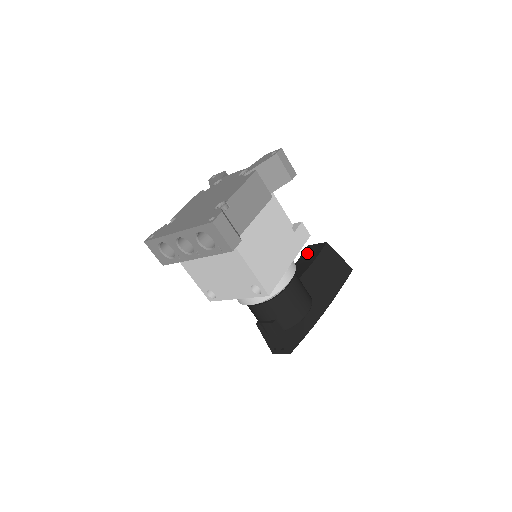
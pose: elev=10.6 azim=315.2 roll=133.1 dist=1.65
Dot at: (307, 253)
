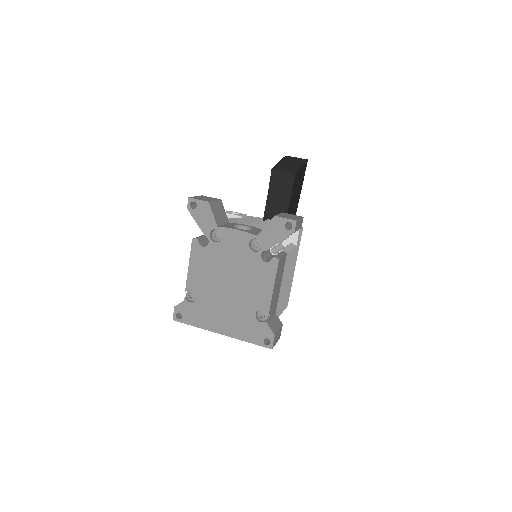
Dot at: (276, 185)
